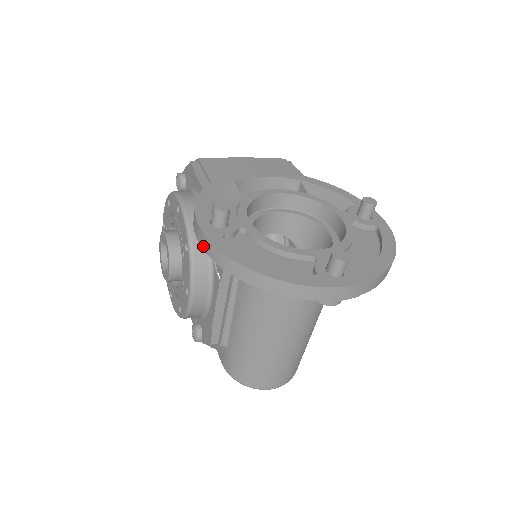
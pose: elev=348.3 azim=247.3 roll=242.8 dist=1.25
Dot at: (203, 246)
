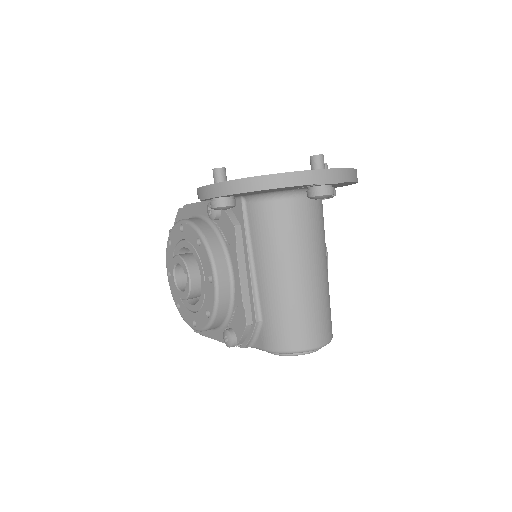
Dot at: (215, 194)
